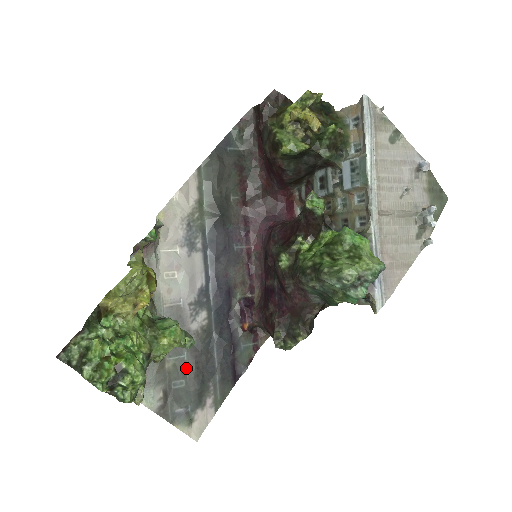
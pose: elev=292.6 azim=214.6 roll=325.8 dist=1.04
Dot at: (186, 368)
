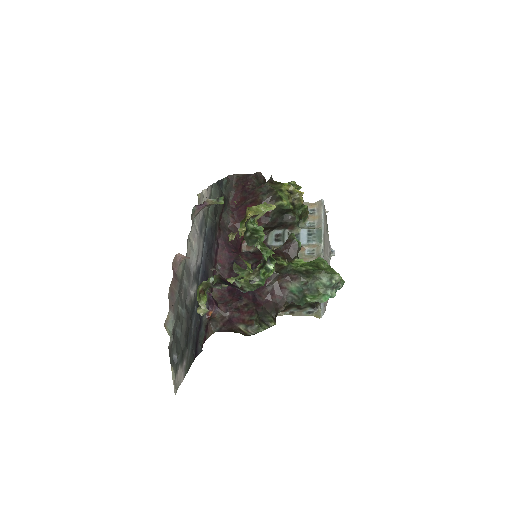
Dot at: (182, 323)
